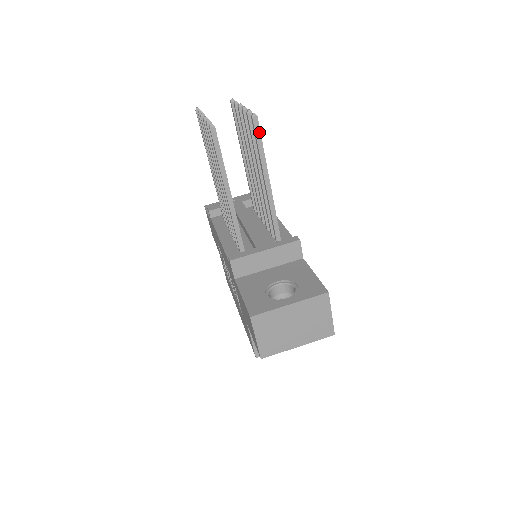
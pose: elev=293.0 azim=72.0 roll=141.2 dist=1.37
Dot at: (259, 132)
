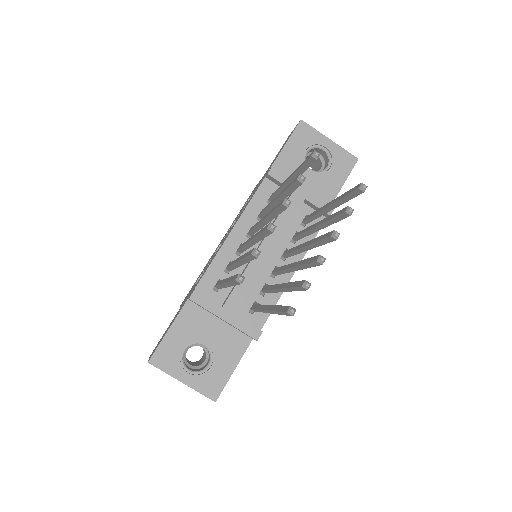
Dot at: (286, 314)
